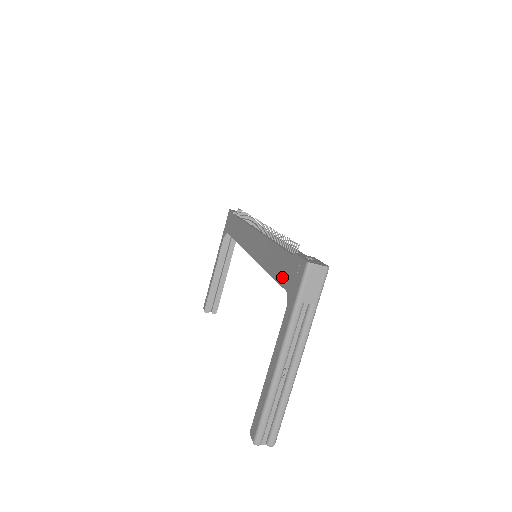
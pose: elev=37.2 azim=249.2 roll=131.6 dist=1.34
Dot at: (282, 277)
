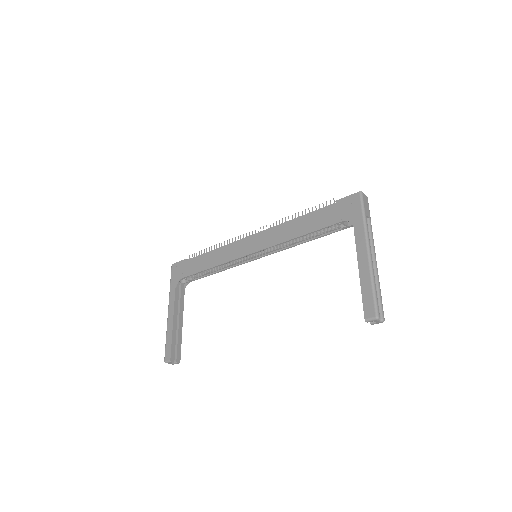
Dot at: (331, 220)
